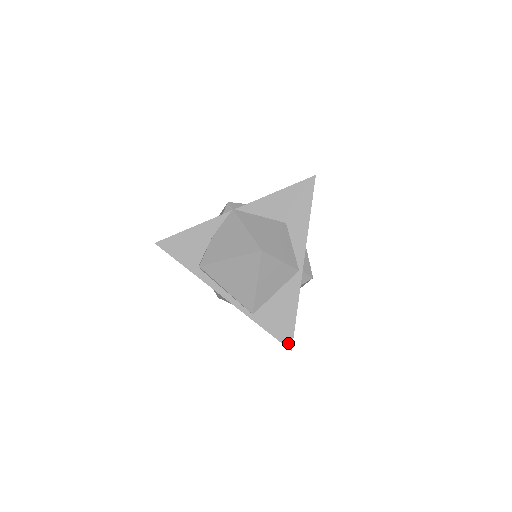
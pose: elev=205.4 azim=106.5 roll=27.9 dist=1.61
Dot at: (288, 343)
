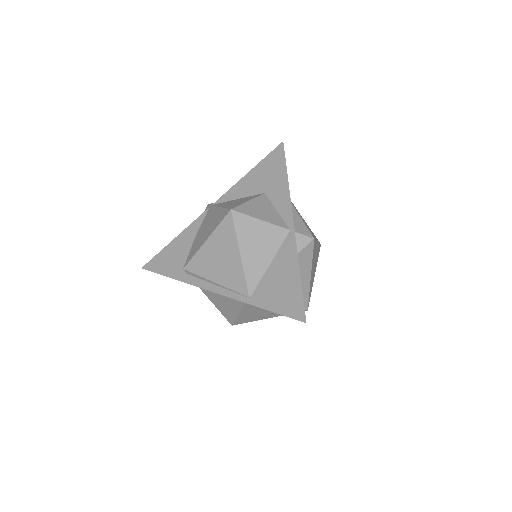
Dot at: (299, 315)
